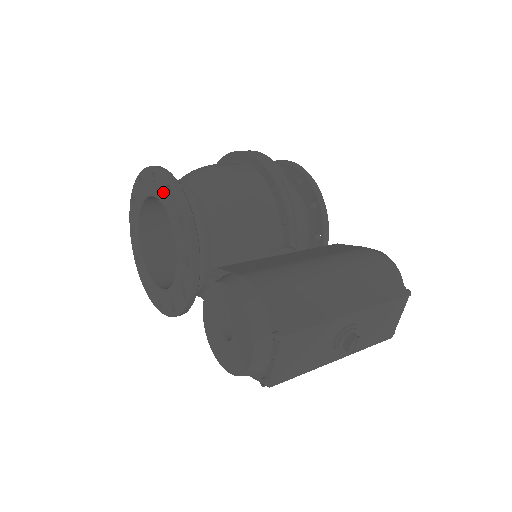
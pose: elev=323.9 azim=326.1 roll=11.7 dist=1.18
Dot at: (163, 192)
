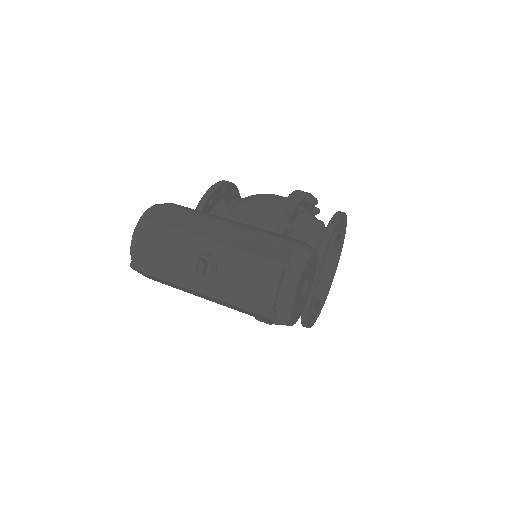
Dot at: occluded
